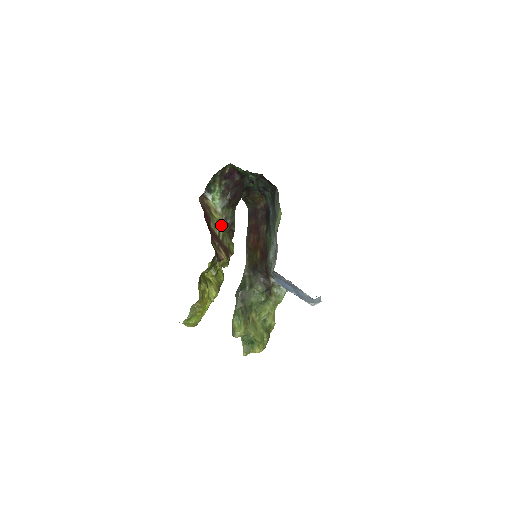
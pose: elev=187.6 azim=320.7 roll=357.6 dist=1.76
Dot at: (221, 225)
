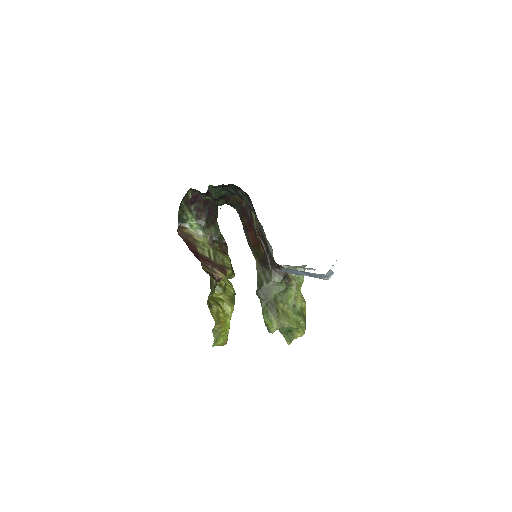
Dot at: (209, 246)
